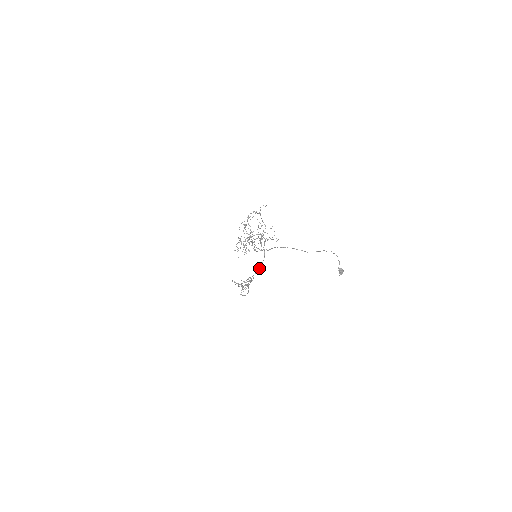
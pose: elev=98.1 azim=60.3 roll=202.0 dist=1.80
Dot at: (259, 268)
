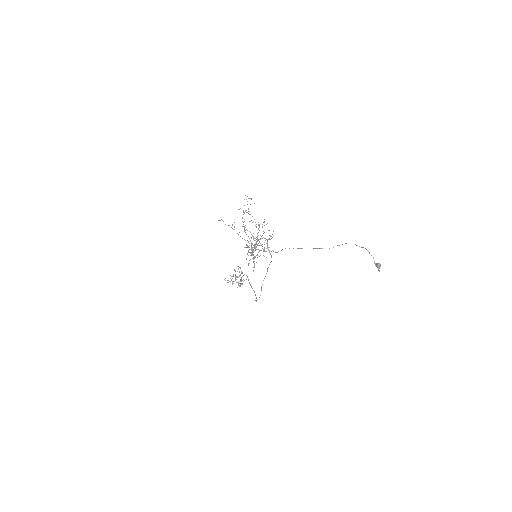
Dot at: (267, 270)
